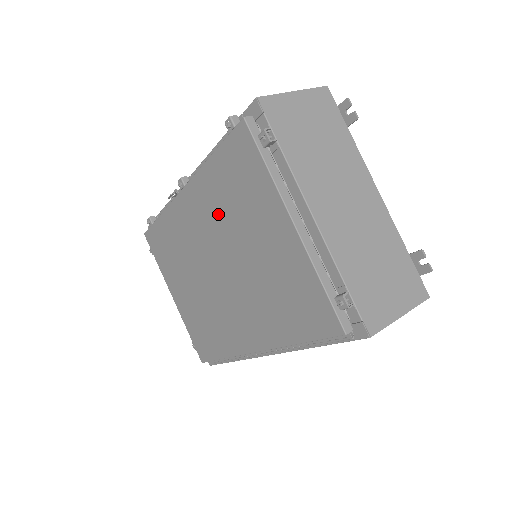
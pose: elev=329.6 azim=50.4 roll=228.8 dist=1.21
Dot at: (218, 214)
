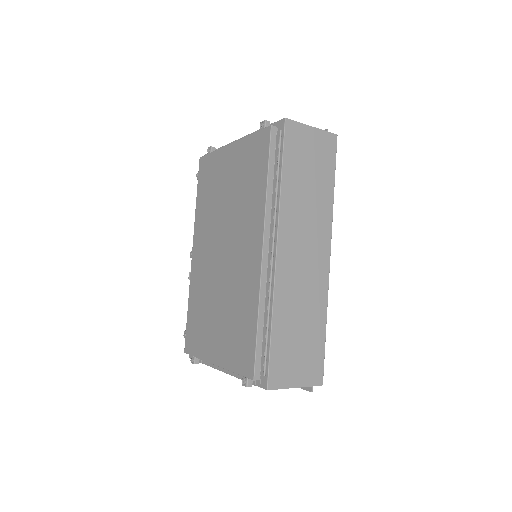
Dot at: (209, 218)
